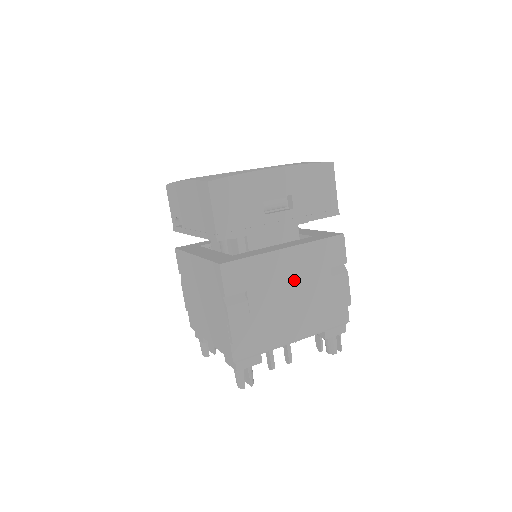
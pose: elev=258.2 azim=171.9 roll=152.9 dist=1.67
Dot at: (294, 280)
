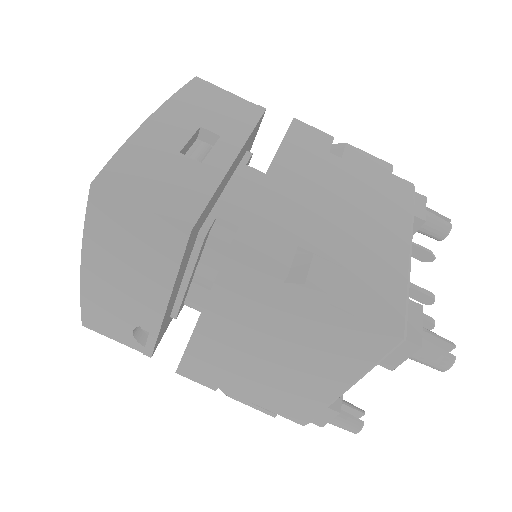
Dot at: (320, 191)
